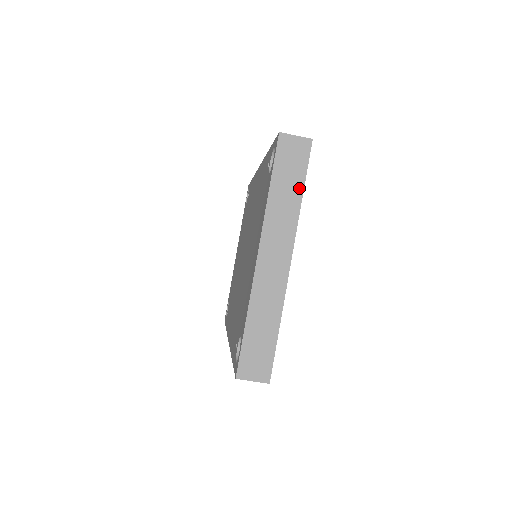
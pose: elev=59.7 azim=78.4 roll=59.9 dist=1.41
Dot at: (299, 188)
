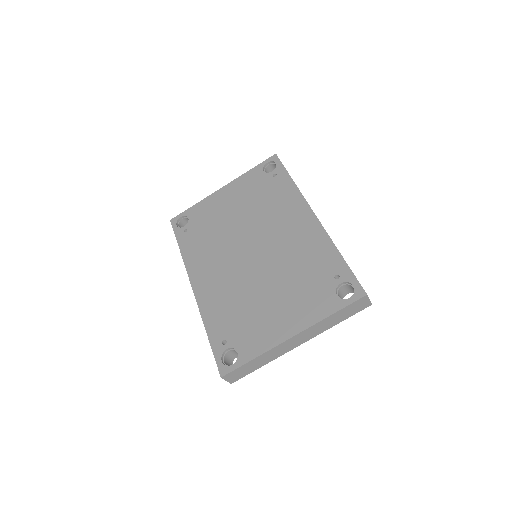
Dot at: (341, 320)
